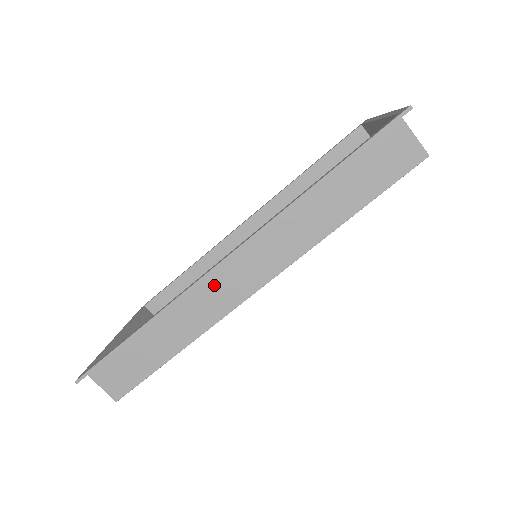
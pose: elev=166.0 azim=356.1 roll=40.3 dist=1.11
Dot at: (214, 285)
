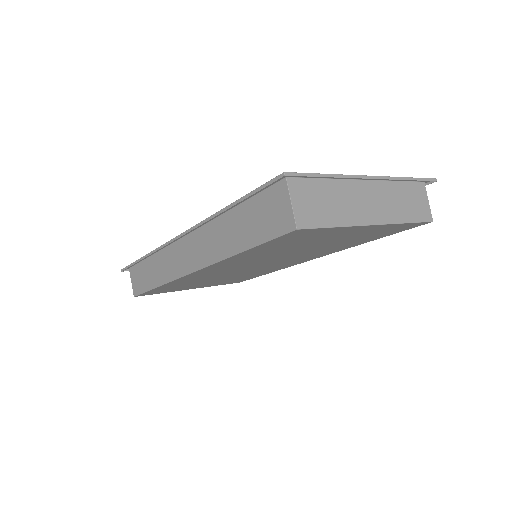
Dot at: (176, 253)
